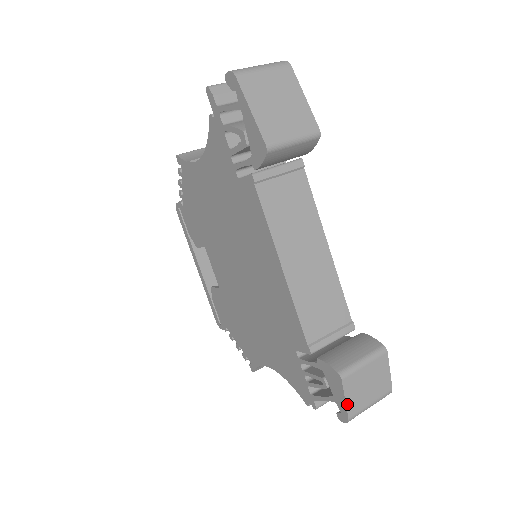
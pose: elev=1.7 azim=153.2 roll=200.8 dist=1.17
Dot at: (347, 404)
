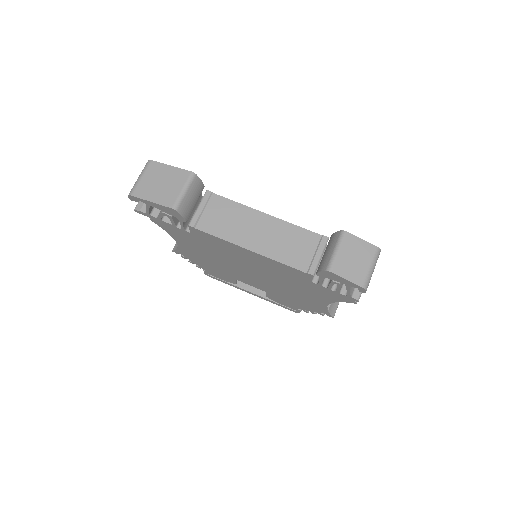
Dot at: (351, 281)
